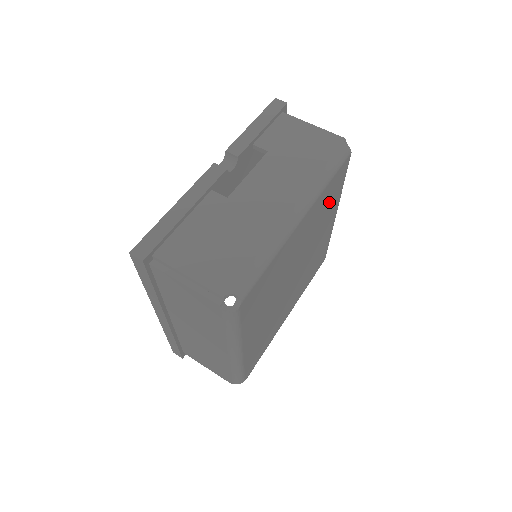
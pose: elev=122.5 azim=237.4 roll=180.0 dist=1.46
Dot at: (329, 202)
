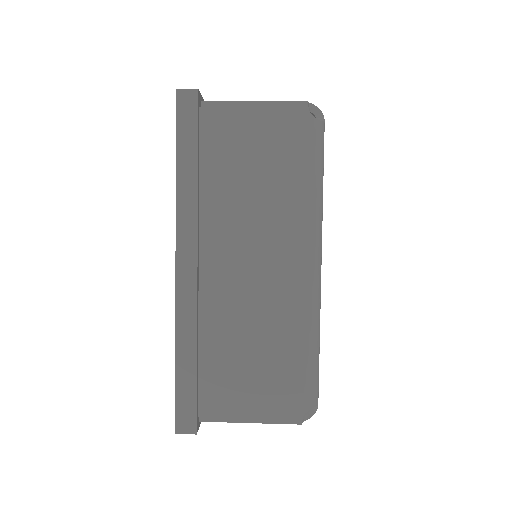
Dot at: occluded
